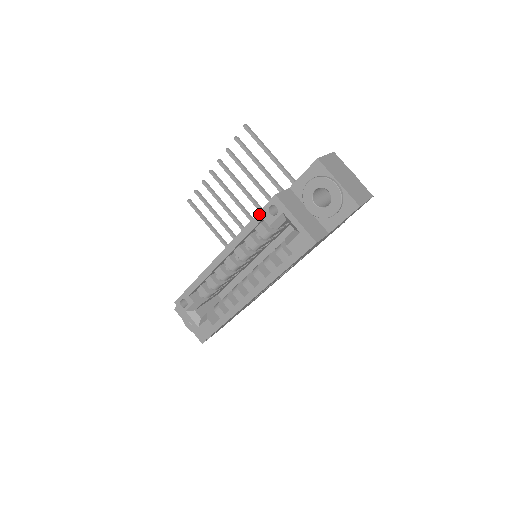
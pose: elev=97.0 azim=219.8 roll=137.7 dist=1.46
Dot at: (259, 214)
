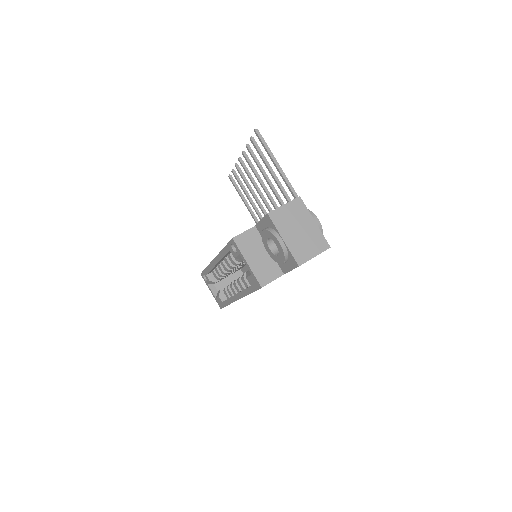
Dot at: (227, 246)
